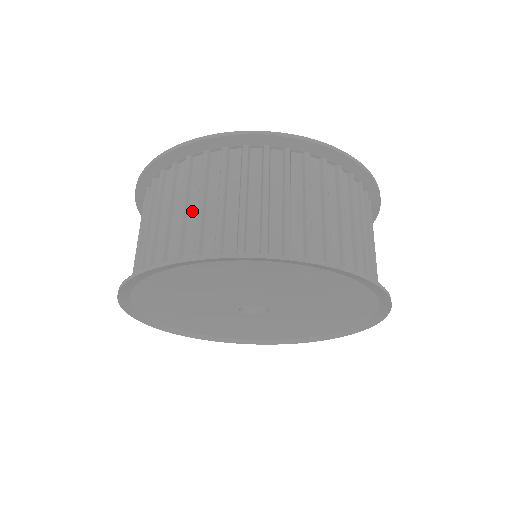
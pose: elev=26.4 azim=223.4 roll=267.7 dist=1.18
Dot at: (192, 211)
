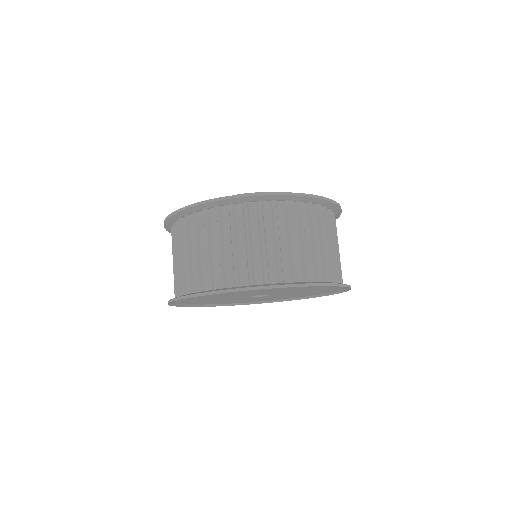
Dot at: occluded
